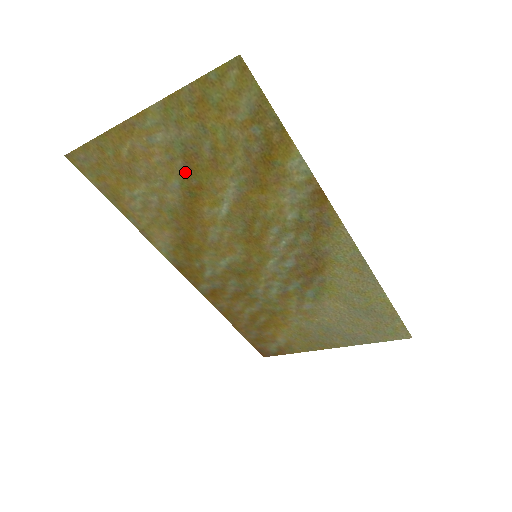
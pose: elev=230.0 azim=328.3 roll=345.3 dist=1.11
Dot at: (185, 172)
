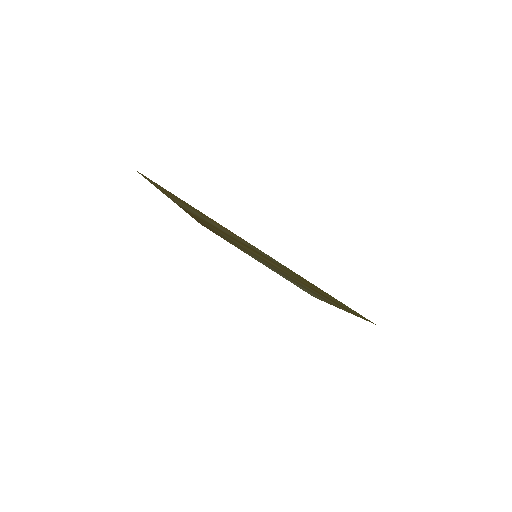
Dot at: (253, 249)
